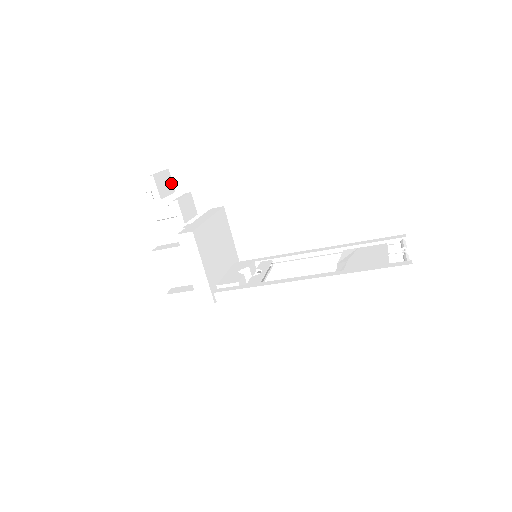
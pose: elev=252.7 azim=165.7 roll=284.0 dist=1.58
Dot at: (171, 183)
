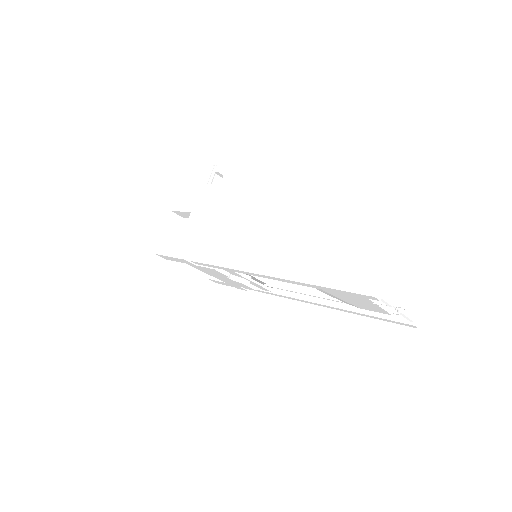
Dot at: (241, 178)
